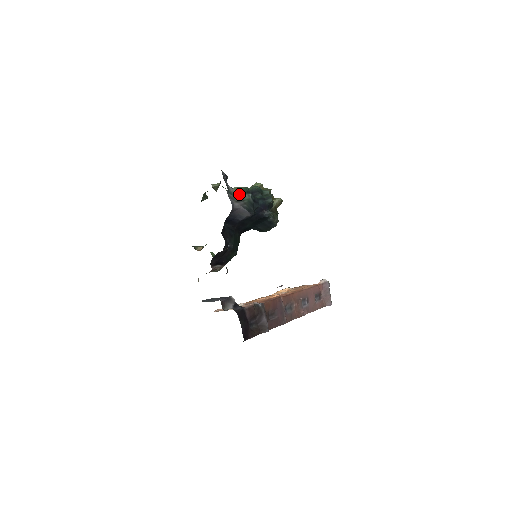
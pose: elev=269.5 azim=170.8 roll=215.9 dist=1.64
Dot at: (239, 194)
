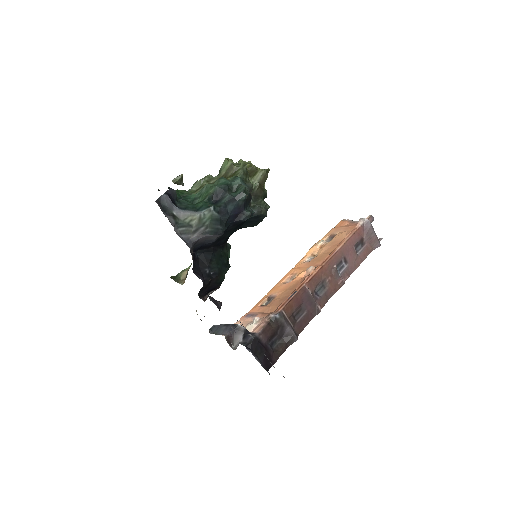
Dot at: (195, 217)
